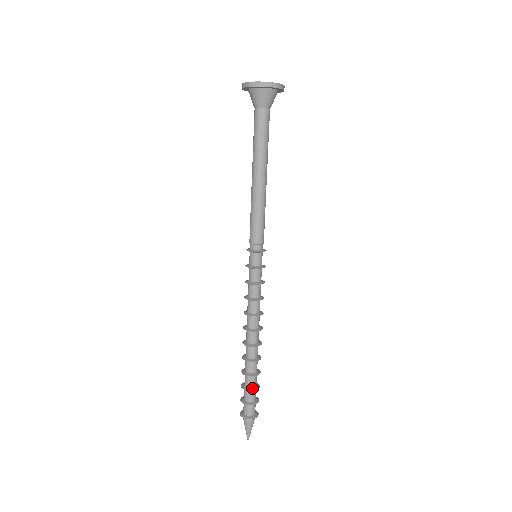
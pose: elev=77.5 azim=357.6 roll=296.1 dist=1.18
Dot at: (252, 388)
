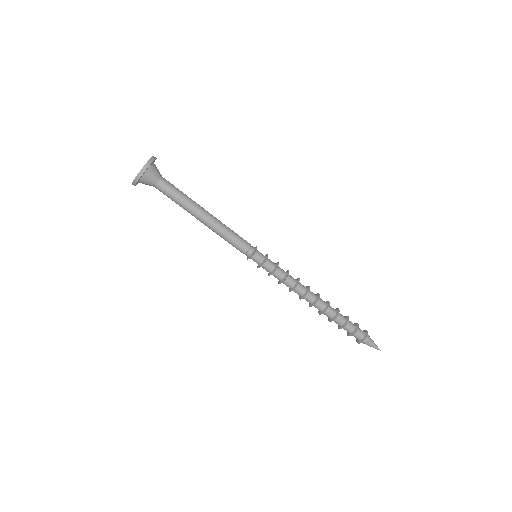
Dot at: (346, 322)
